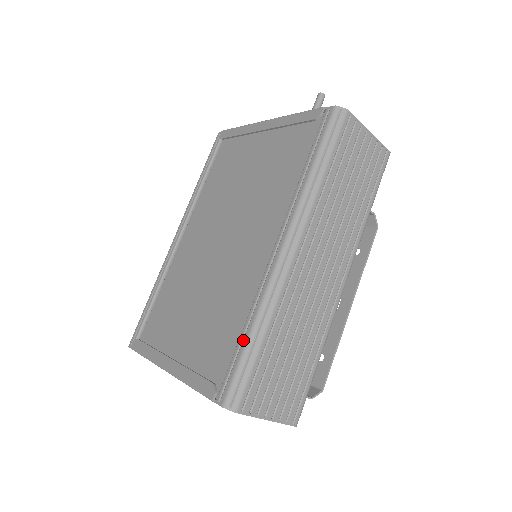
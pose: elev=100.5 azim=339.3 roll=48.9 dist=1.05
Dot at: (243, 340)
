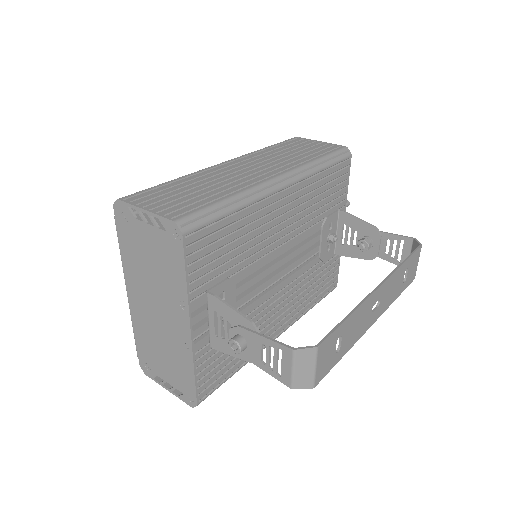
Dot at: occluded
